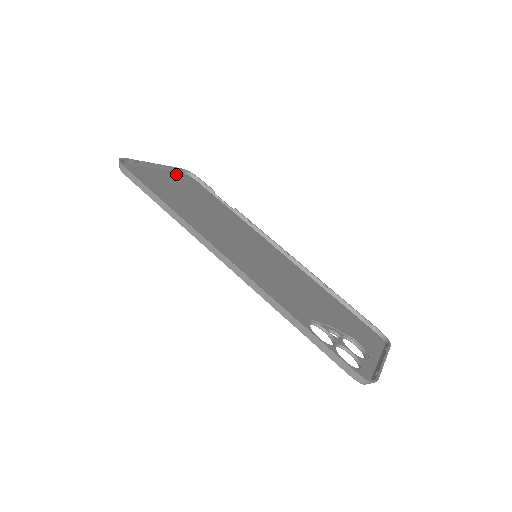
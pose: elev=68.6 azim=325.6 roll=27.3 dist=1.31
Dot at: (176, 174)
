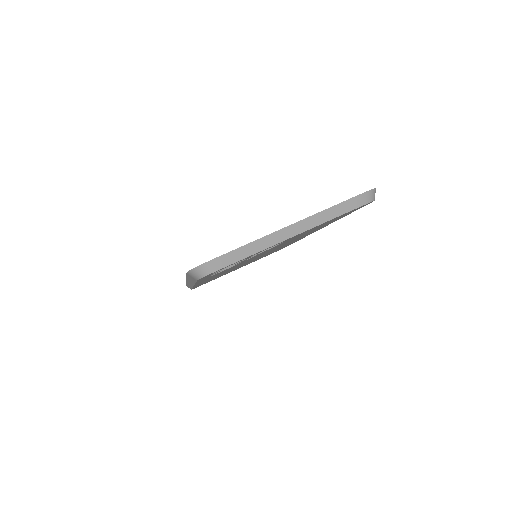
Dot at: occluded
